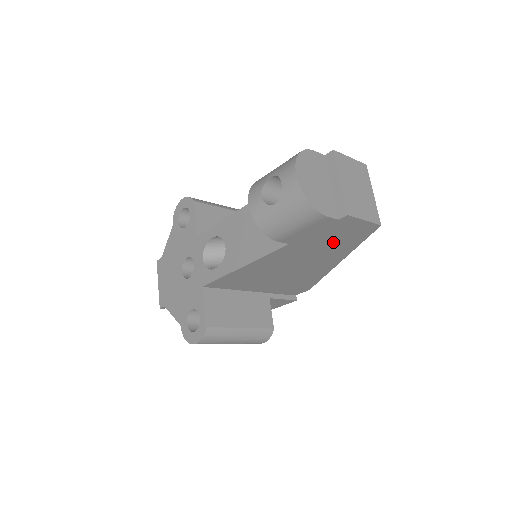
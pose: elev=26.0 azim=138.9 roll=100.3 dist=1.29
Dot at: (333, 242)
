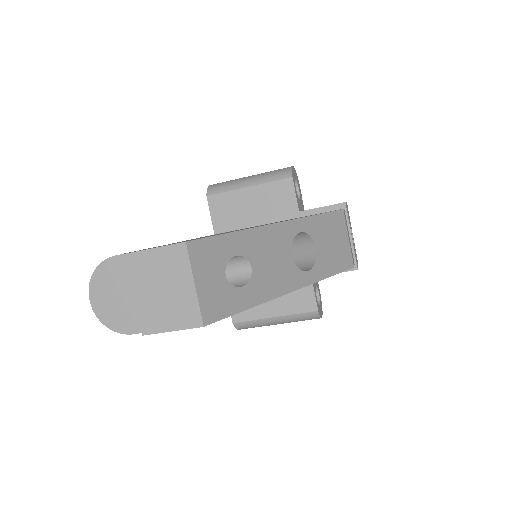
Dot at: occluded
